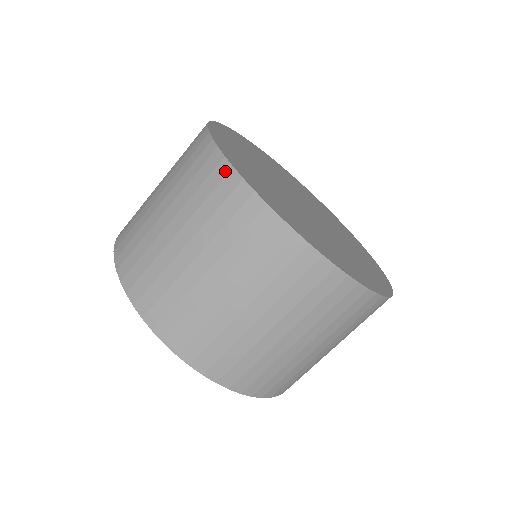
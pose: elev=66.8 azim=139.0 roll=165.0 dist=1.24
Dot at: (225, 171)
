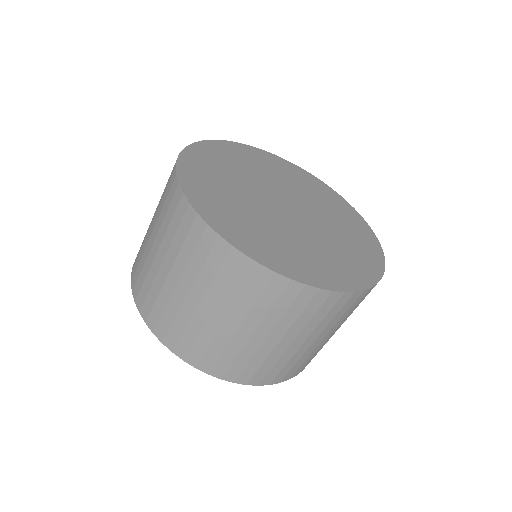
Dot at: occluded
